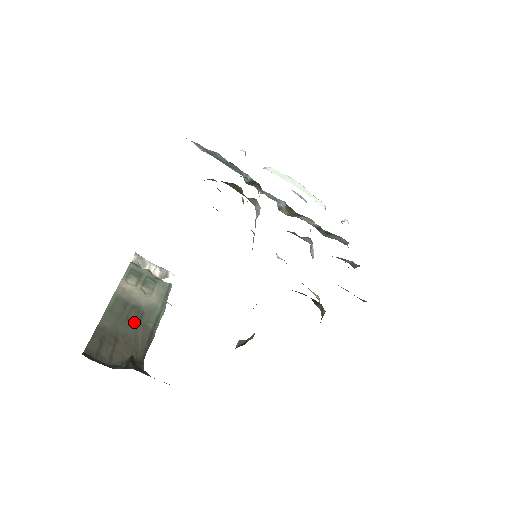
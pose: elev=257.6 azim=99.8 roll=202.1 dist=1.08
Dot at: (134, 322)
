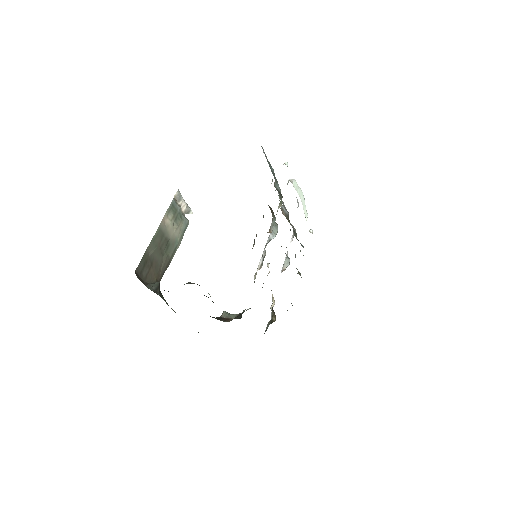
Dot at: (163, 251)
